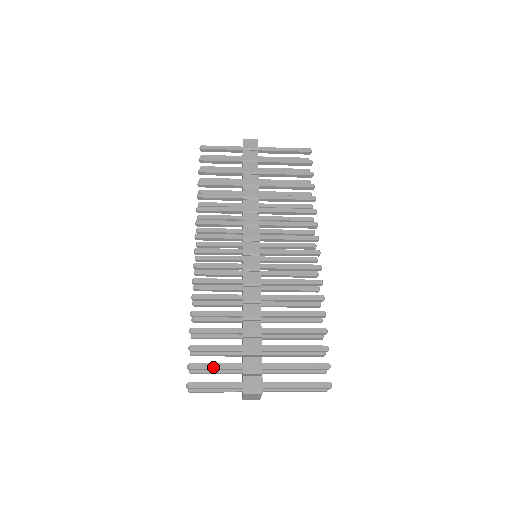
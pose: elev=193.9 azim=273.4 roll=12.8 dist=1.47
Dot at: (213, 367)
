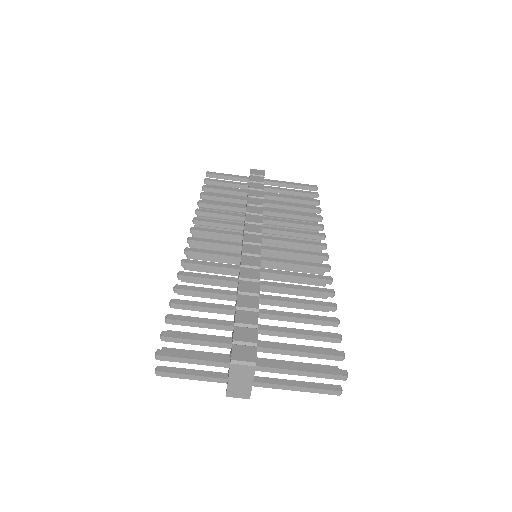
Dot at: (193, 338)
